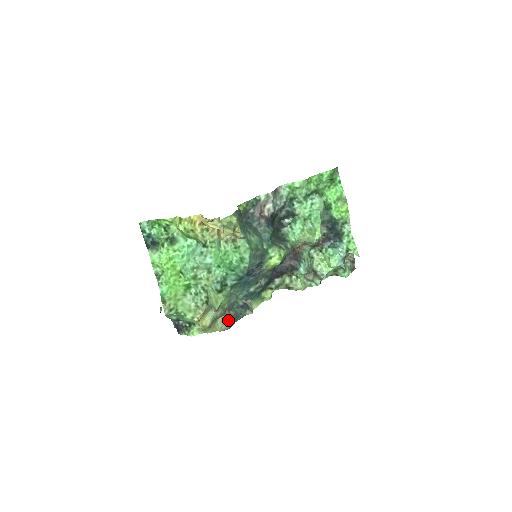
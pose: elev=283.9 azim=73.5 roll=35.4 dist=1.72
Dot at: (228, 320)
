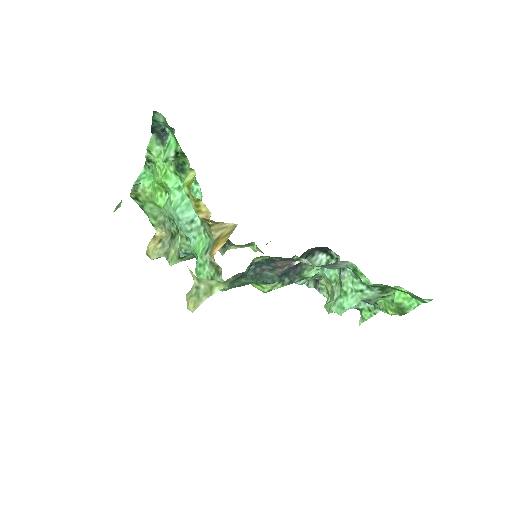
Dot at: occluded
